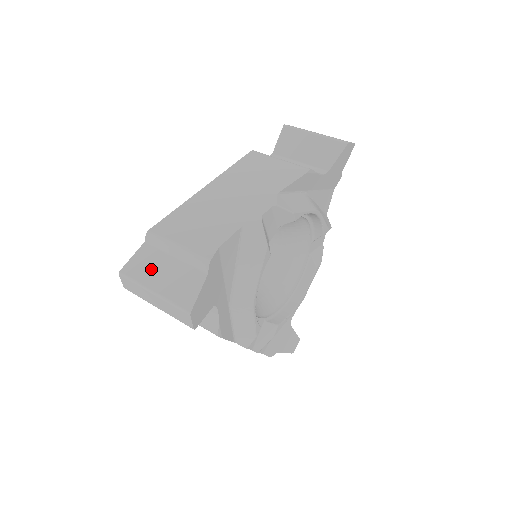
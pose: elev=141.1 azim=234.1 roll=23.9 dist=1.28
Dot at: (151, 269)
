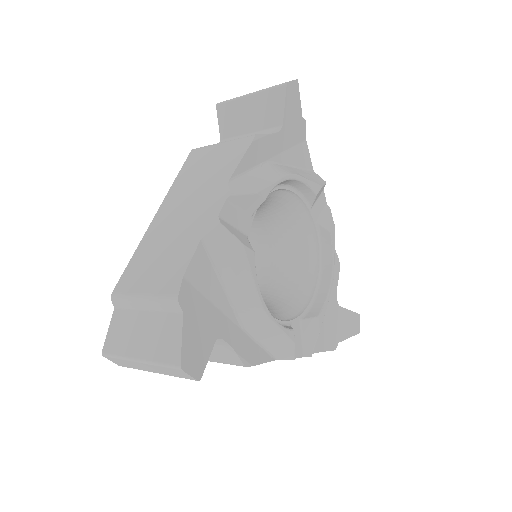
Dot at: (129, 335)
